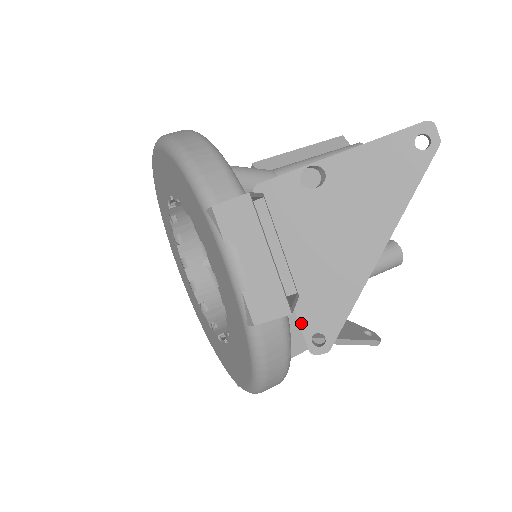
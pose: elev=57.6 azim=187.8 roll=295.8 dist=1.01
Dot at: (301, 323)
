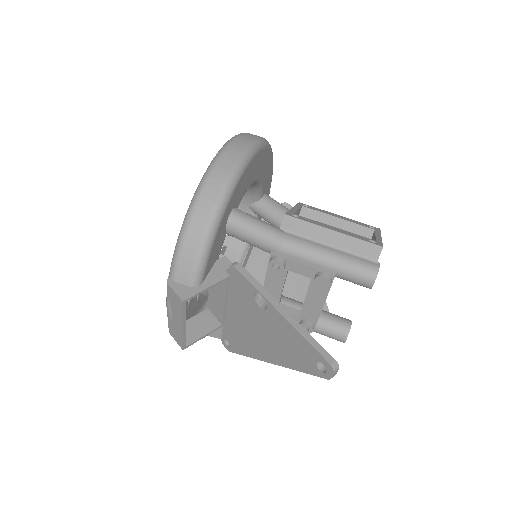
Dot at: (223, 330)
